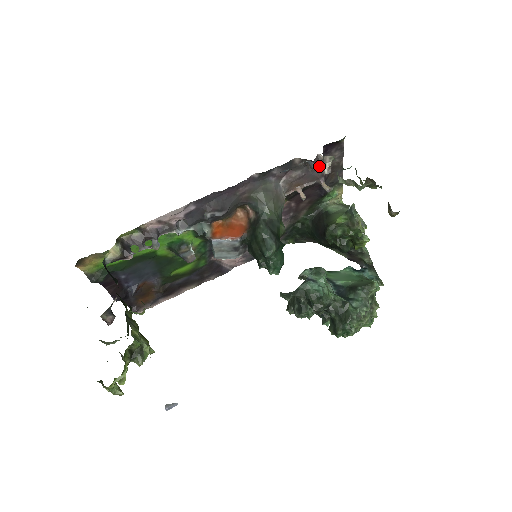
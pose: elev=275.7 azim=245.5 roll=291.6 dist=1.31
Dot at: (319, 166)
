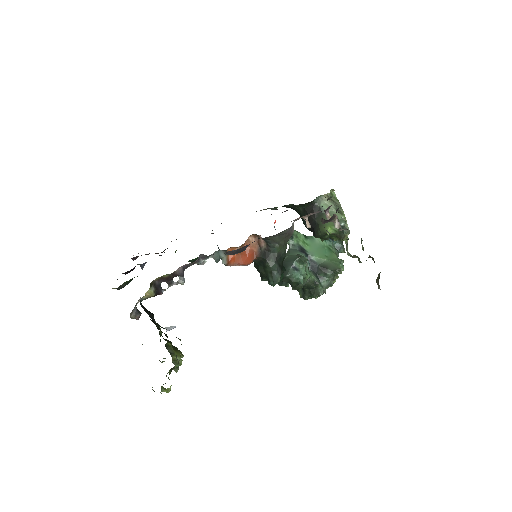
Dot at: occluded
